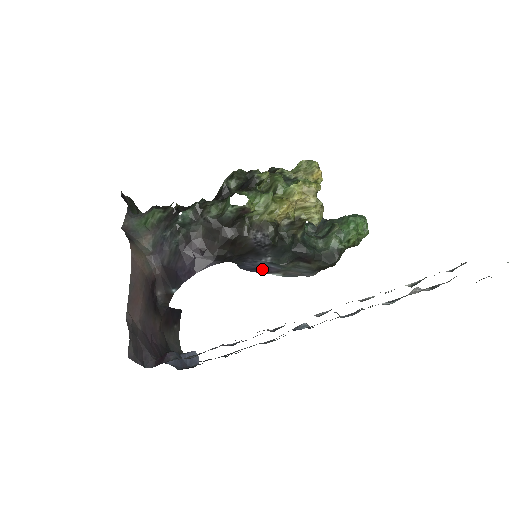
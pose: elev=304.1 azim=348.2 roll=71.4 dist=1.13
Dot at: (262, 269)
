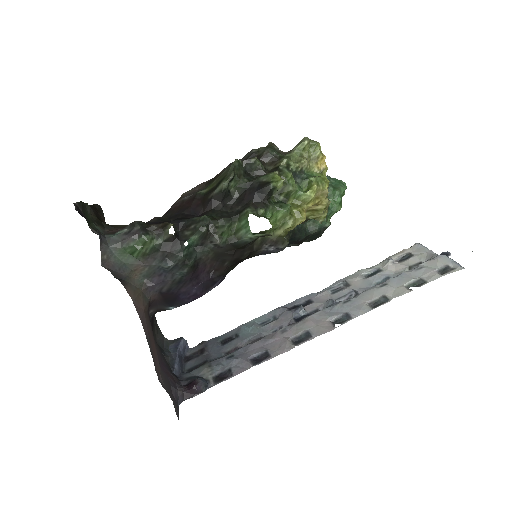
Dot at: occluded
